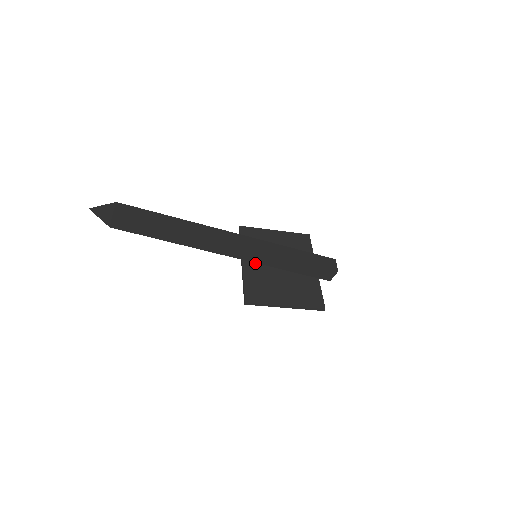
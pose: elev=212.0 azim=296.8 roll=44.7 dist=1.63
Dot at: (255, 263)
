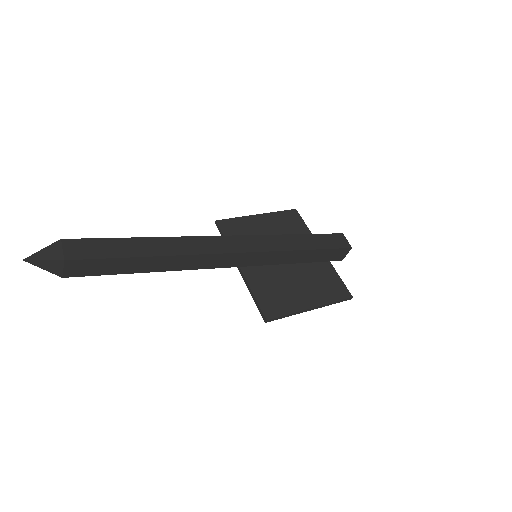
Dot at: occluded
